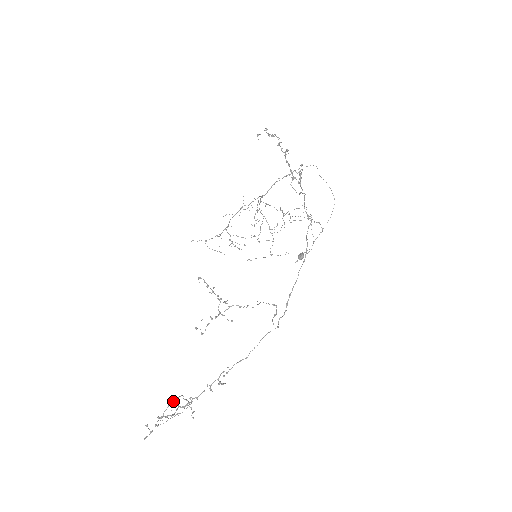
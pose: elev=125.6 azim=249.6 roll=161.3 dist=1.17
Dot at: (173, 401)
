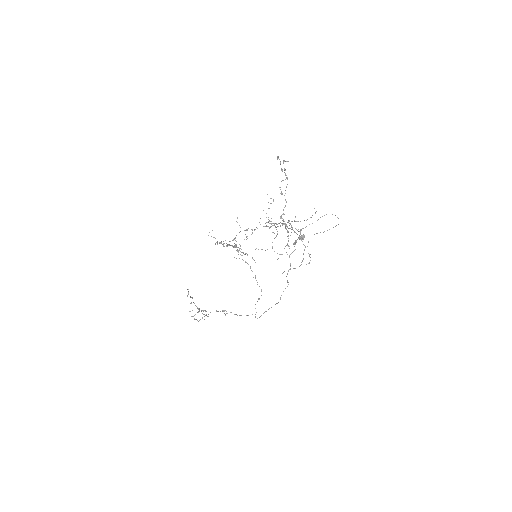
Dot at: occluded
